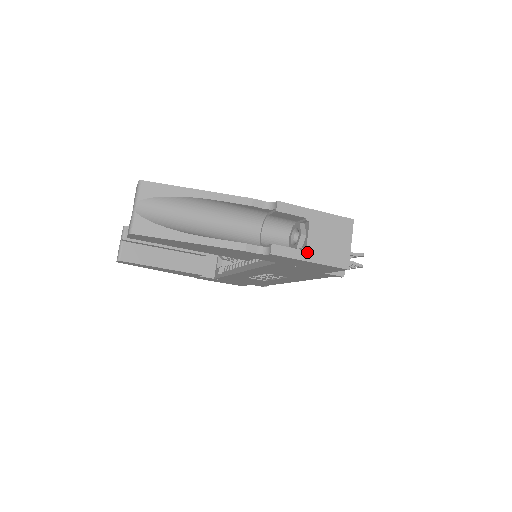
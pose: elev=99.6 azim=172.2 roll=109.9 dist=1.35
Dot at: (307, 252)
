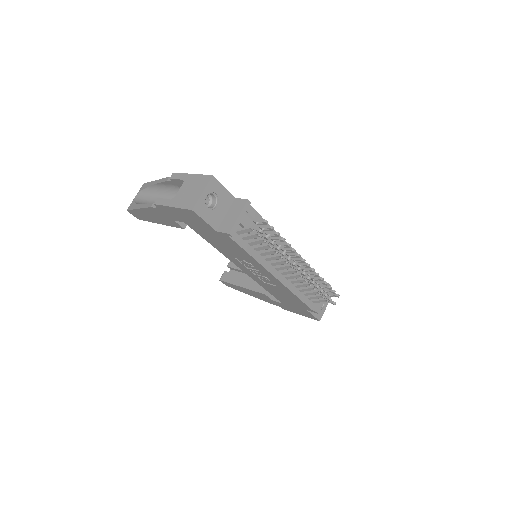
Dot at: (173, 201)
